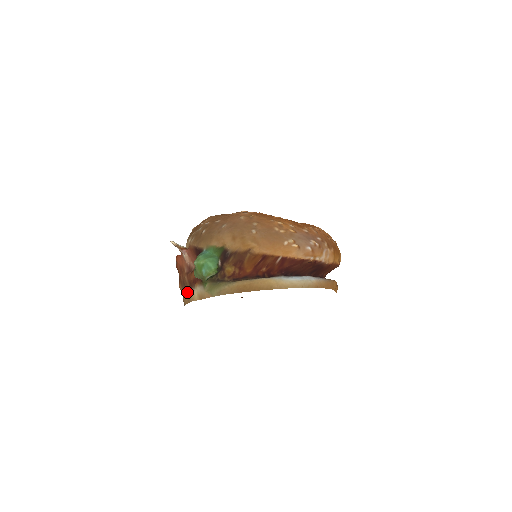
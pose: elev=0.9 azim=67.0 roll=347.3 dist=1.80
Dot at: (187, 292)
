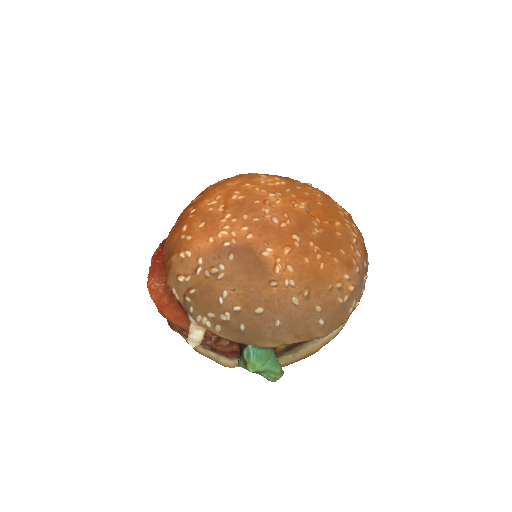
Dot at: (206, 352)
